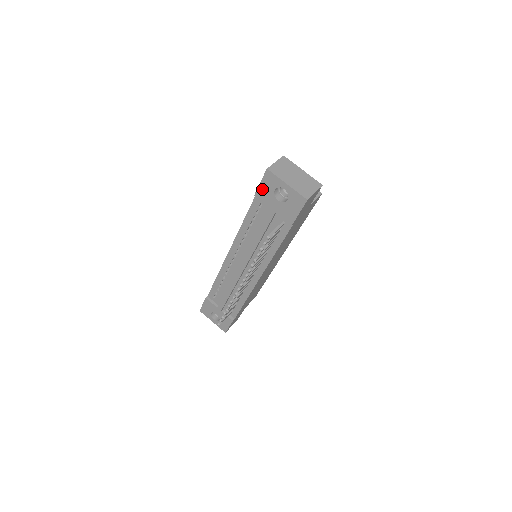
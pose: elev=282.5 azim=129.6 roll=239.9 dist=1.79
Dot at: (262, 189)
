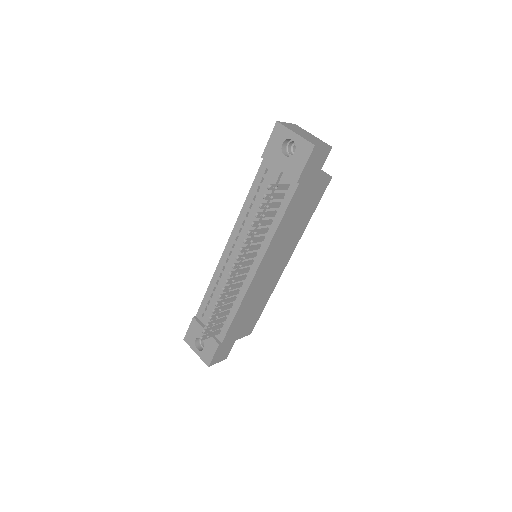
Dot at: (270, 147)
